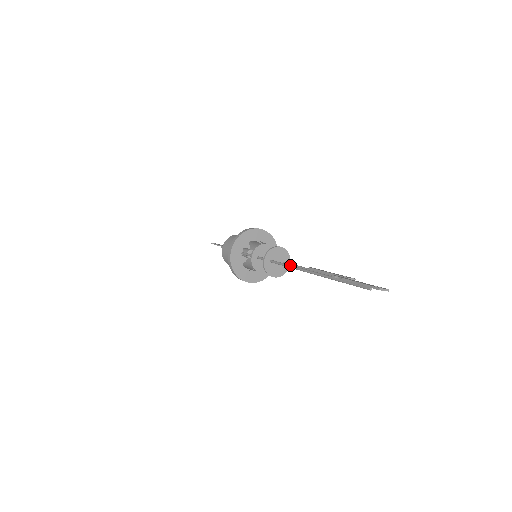
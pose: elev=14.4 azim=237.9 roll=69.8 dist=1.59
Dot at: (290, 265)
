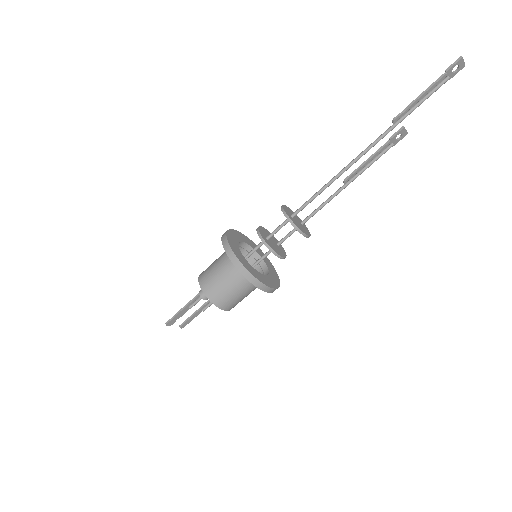
Dot at: occluded
